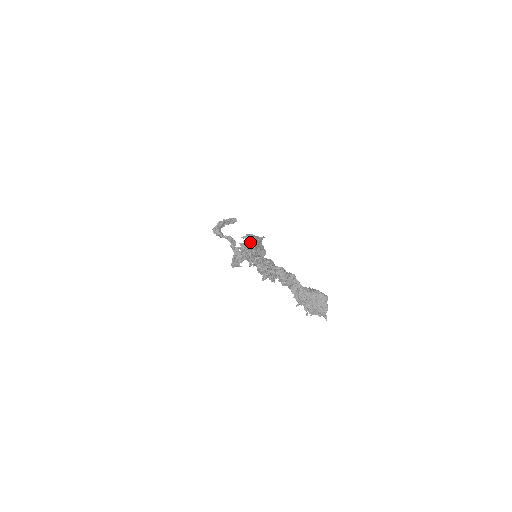
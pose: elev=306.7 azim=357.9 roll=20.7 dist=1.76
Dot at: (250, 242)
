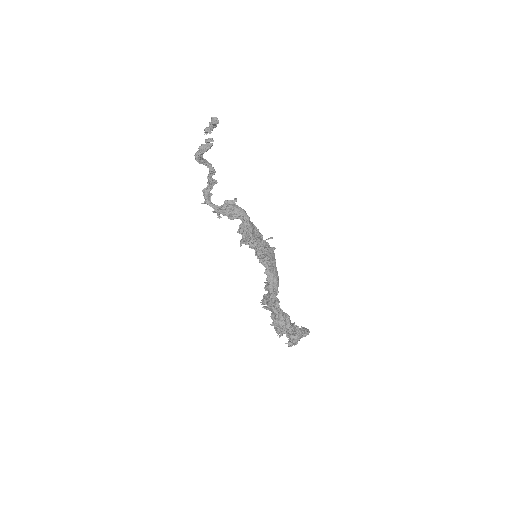
Dot at: (275, 287)
